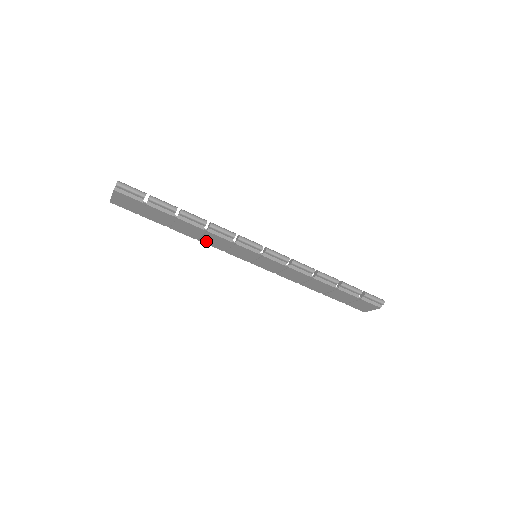
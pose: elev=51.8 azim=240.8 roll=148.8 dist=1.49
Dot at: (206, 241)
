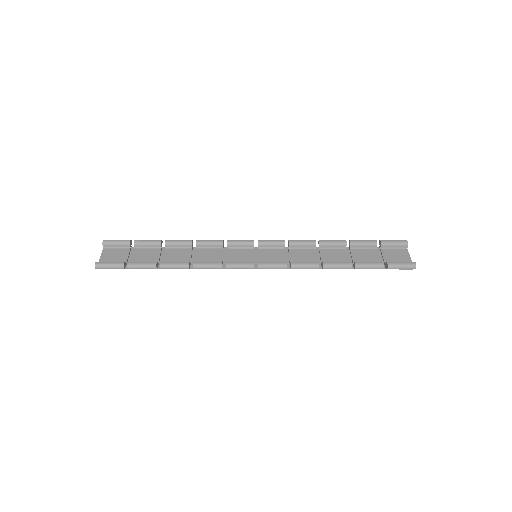
Dot at: (203, 252)
